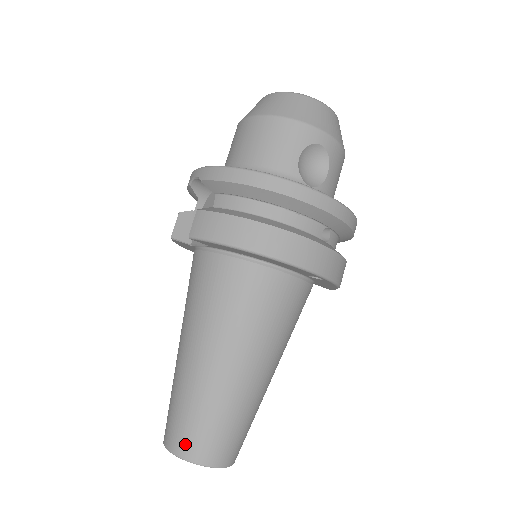
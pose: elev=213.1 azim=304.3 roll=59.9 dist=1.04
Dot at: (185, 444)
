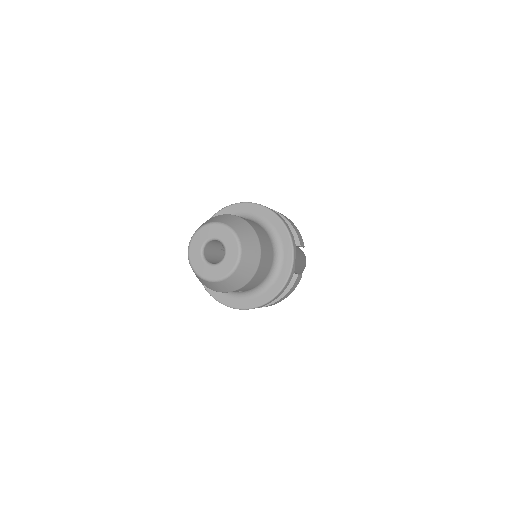
Dot at: occluded
